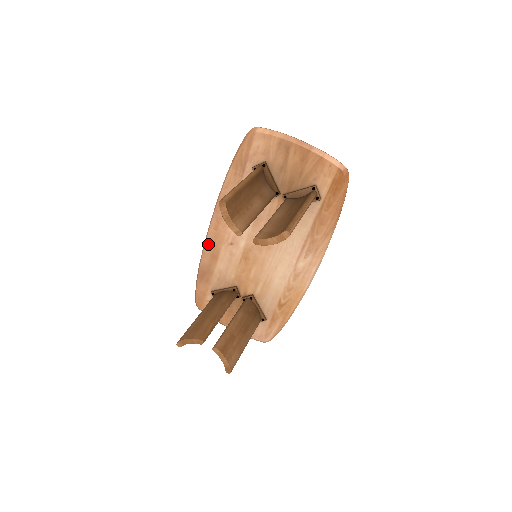
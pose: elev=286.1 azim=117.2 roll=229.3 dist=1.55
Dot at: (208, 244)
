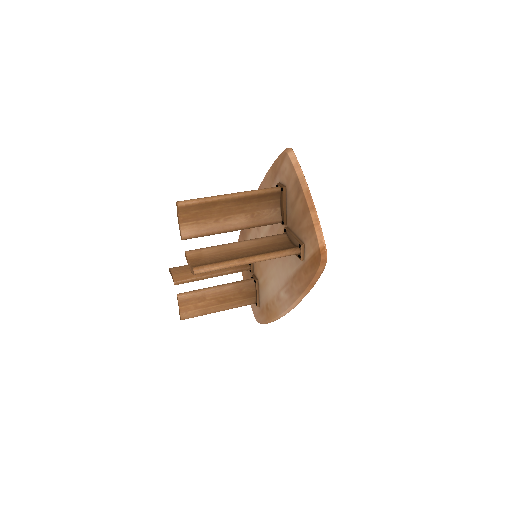
Dot at: occluded
